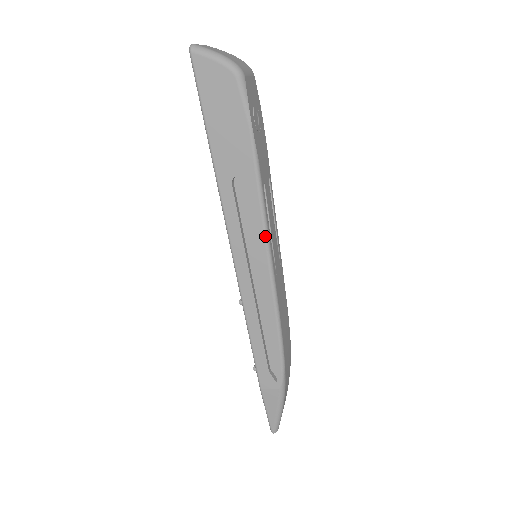
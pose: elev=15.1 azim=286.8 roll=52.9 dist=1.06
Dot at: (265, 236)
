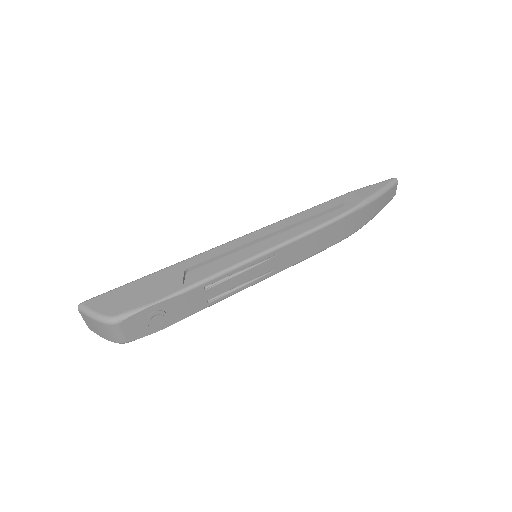
Dot at: occluded
